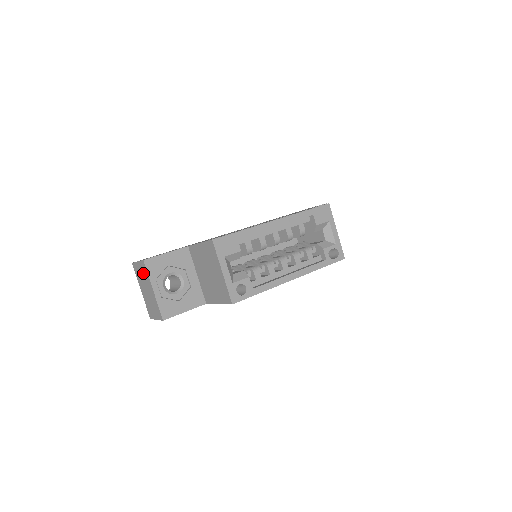
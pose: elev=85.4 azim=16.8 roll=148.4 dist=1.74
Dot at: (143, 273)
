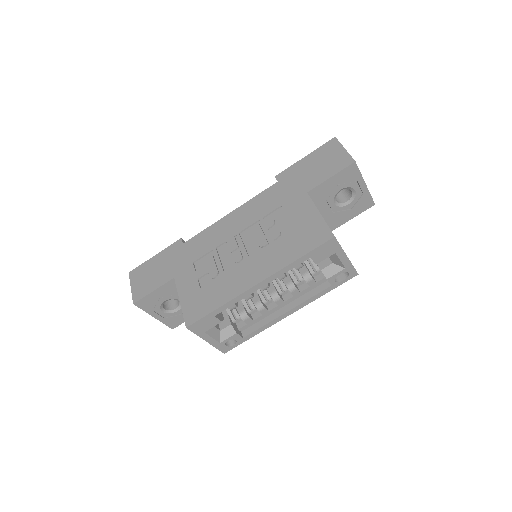
Dot at: occluded
